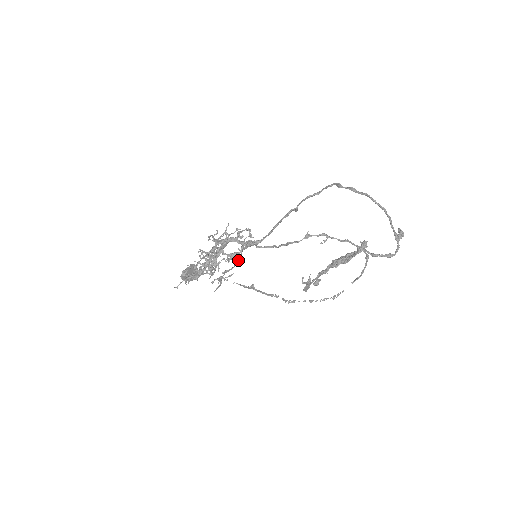
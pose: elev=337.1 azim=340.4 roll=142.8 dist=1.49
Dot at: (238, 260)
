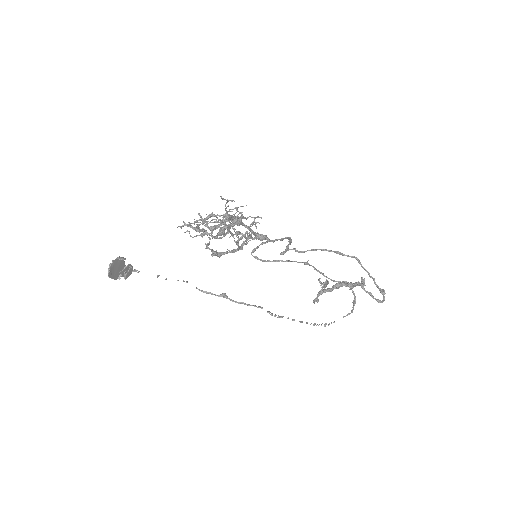
Dot at: (241, 247)
